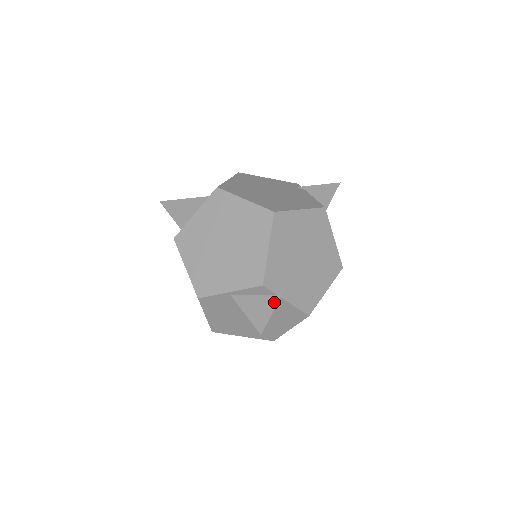
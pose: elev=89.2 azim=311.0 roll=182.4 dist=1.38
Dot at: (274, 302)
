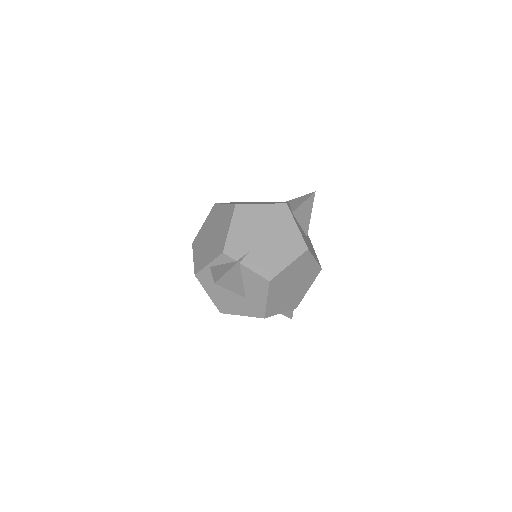
Dot at: (232, 265)
